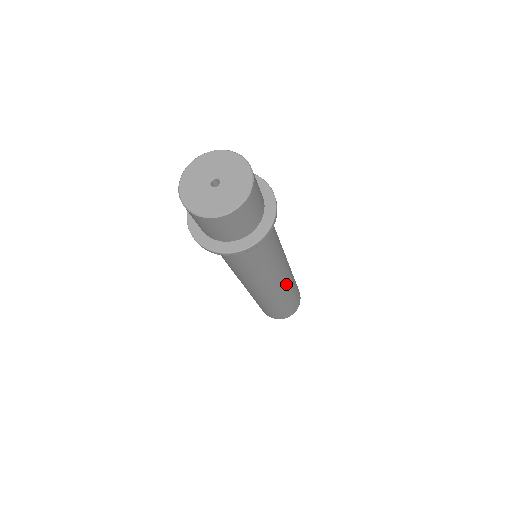
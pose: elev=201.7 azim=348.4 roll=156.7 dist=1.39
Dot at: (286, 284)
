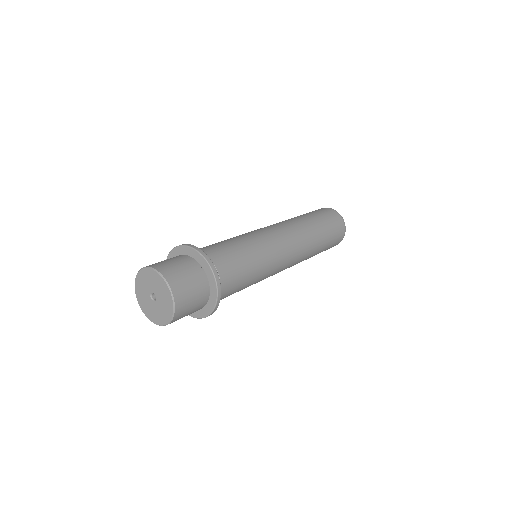
Dot at: (301, 254)
